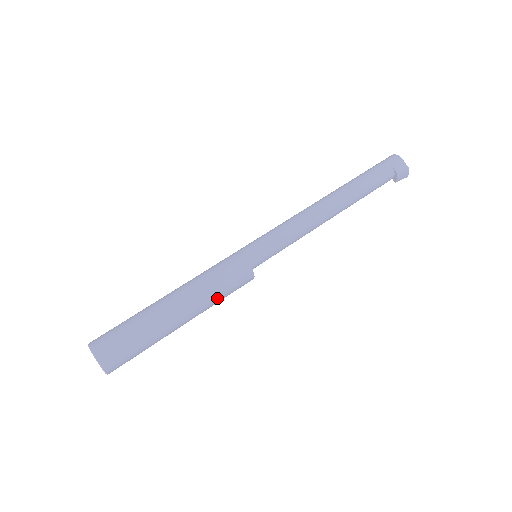
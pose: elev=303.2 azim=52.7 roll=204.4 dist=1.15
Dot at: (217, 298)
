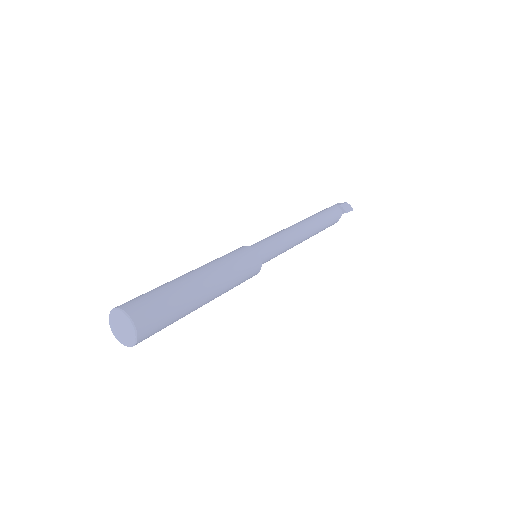
Dot at: (229, 266)
